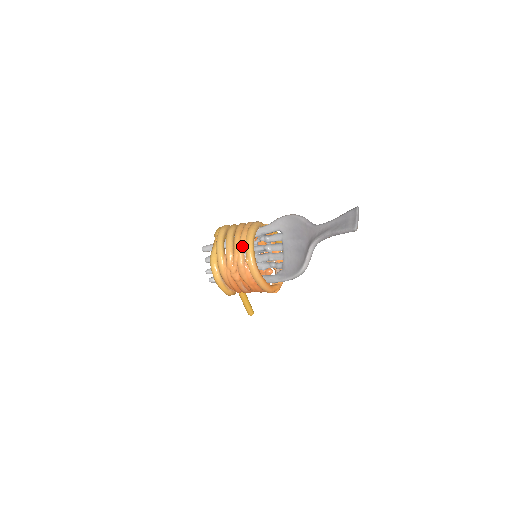
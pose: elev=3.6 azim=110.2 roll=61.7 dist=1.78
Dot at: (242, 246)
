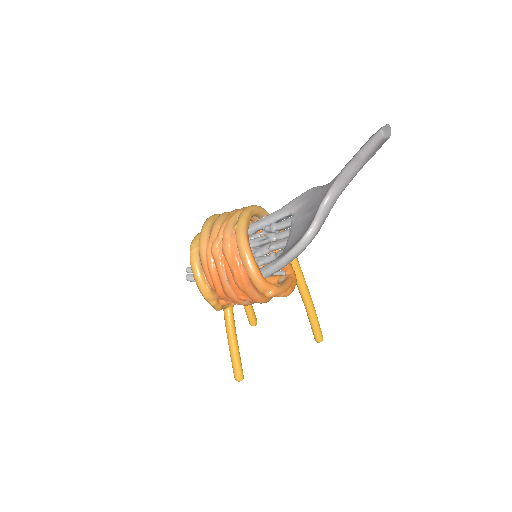
Dot at: (236, 215)
